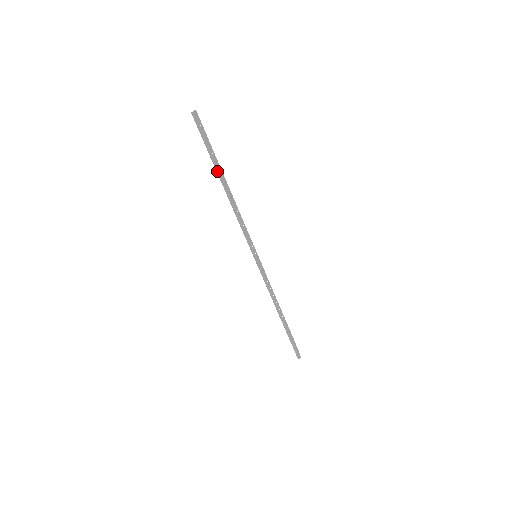
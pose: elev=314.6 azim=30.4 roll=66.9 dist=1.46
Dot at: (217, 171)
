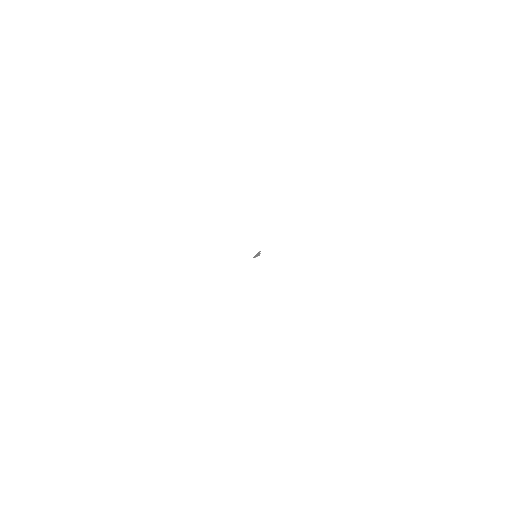
Dot at: occluded
